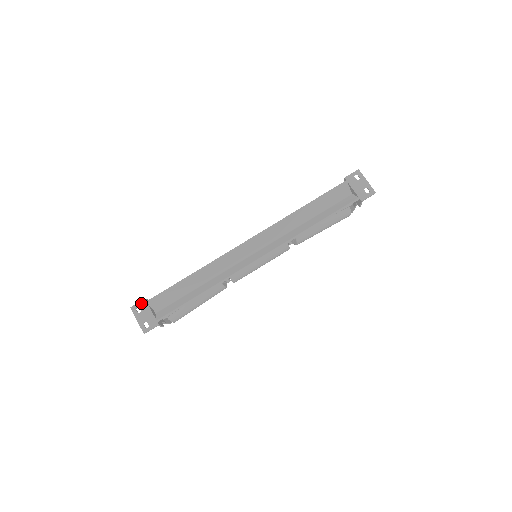
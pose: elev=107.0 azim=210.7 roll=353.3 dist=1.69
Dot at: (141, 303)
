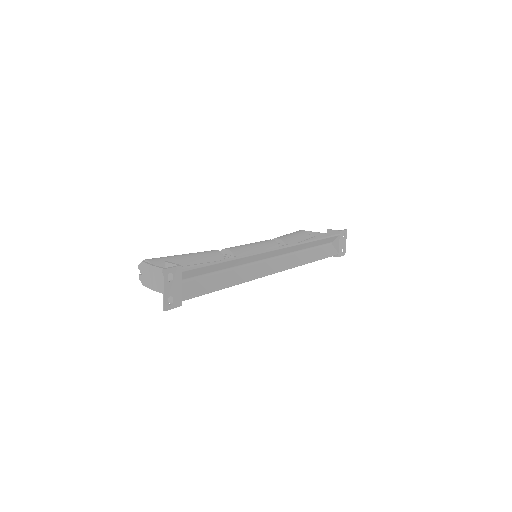
Dot at: (176, 269)
